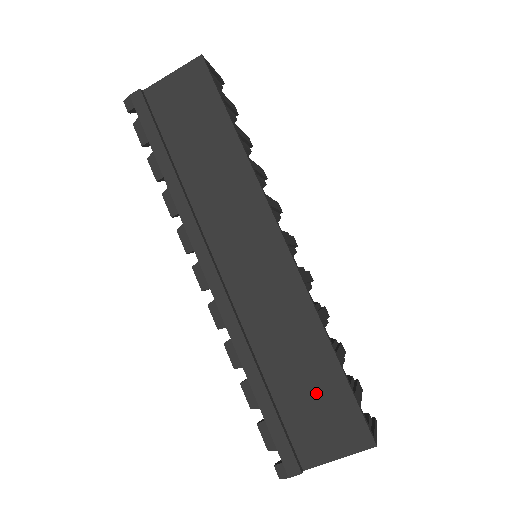
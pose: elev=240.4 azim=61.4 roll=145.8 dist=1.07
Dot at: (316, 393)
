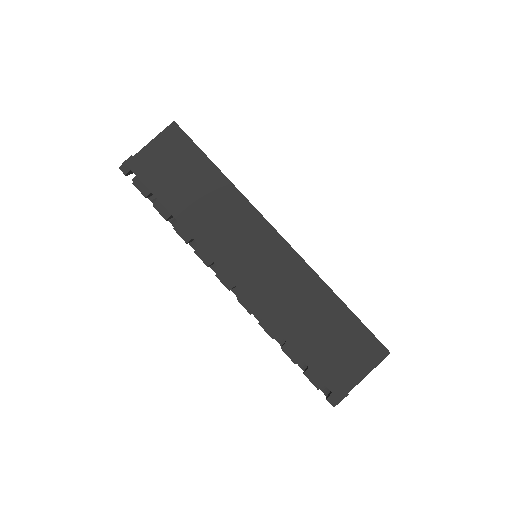
Dot at: (338, 333)
